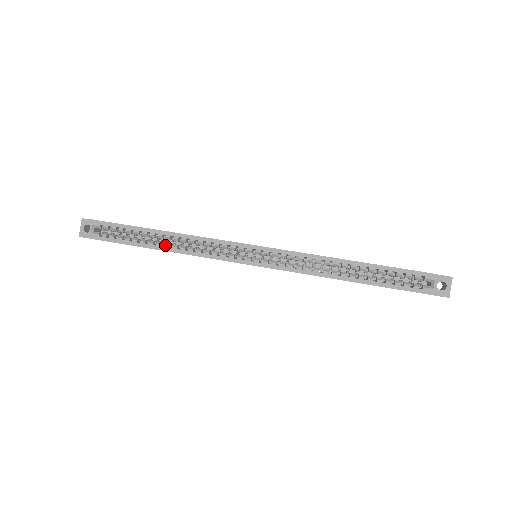
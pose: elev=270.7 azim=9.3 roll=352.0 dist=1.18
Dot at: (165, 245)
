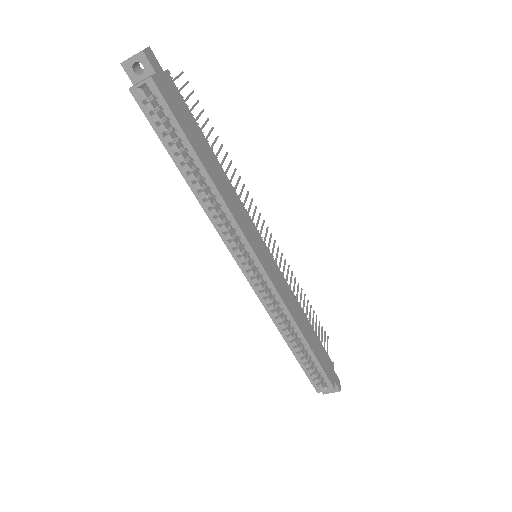
Dot at: (196, 185)
